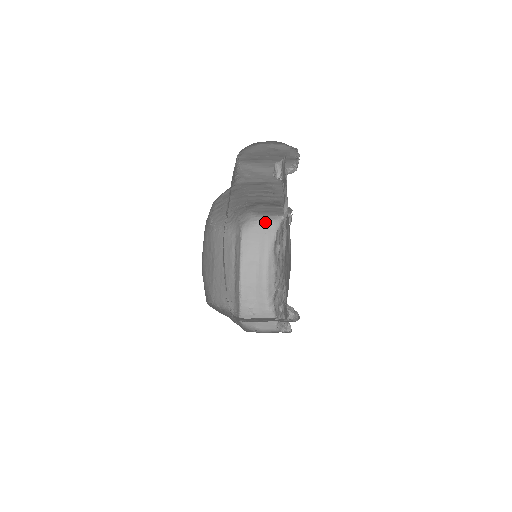
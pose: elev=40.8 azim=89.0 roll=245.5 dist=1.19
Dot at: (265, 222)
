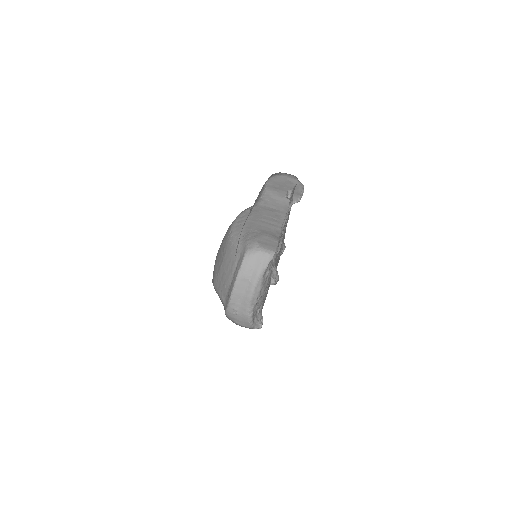
Dot at: (263, 254)
